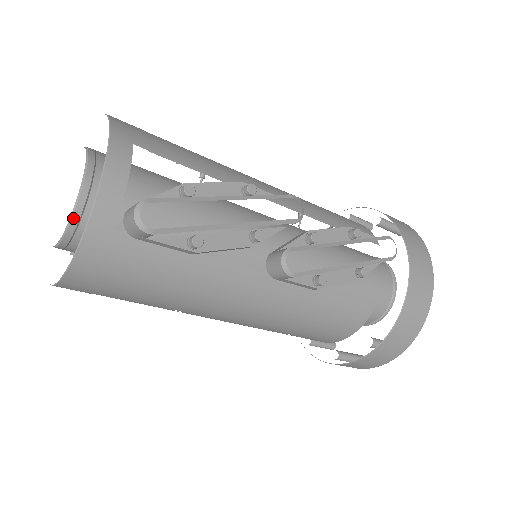
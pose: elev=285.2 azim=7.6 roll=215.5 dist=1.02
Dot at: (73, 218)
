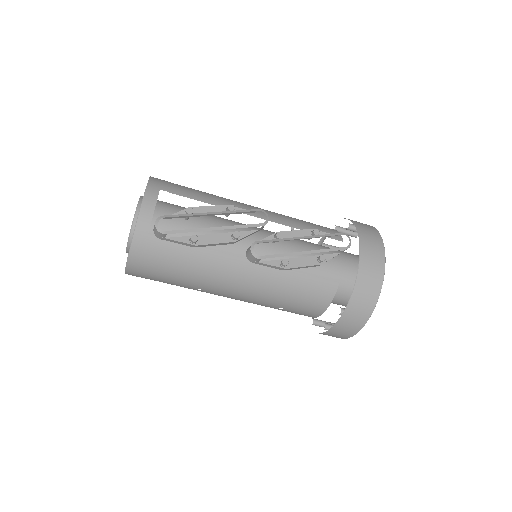
Dot at: (131, 232)
